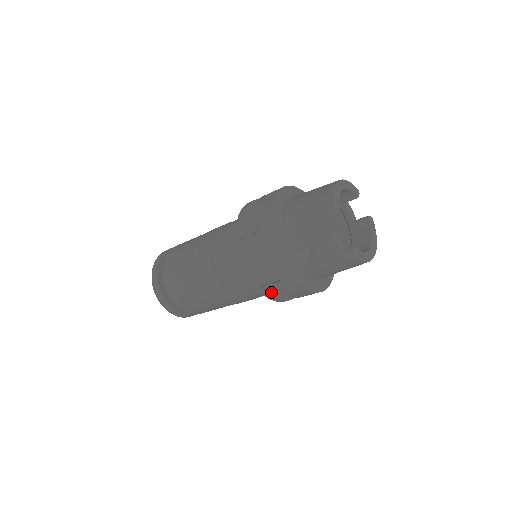
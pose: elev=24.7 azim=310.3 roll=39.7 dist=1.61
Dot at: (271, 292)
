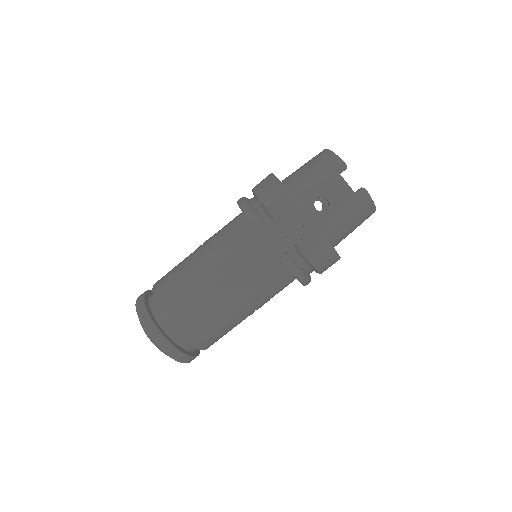
Dot at: (293, 261)
